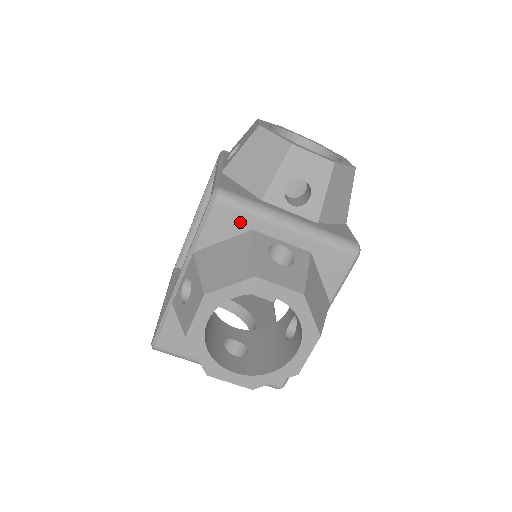
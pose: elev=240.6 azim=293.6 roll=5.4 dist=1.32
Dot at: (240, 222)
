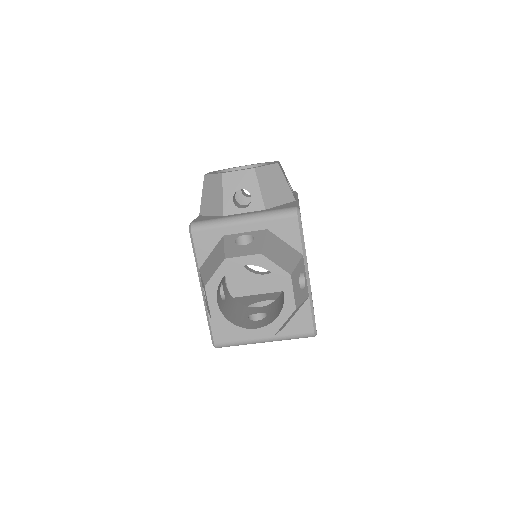
Dot at: (213, 235)
